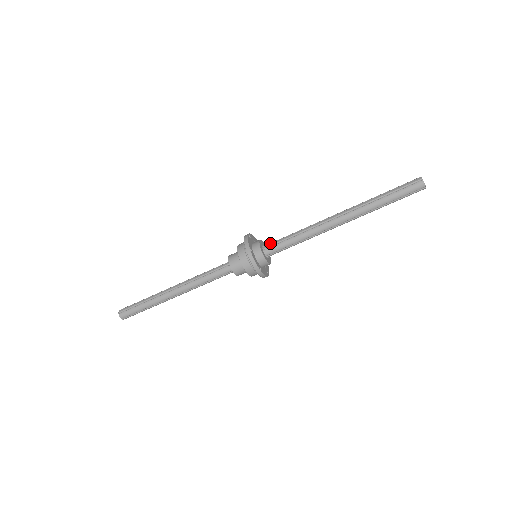
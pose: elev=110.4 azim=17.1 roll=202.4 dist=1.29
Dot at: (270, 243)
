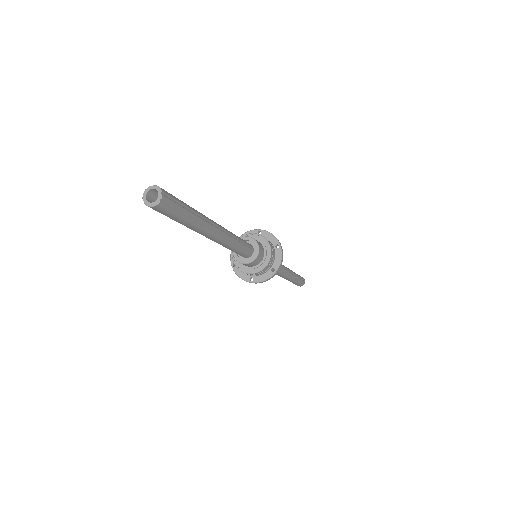
Dot at: occluded
